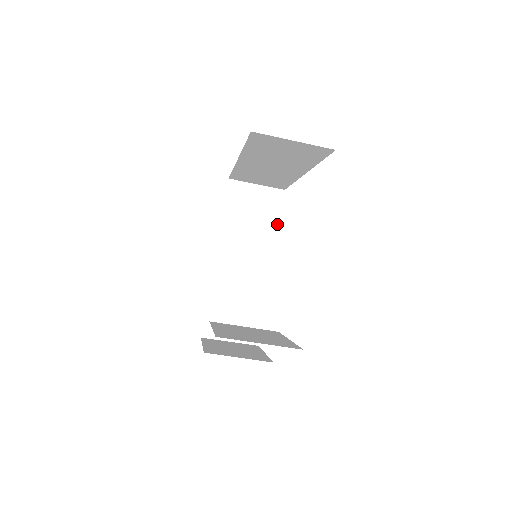
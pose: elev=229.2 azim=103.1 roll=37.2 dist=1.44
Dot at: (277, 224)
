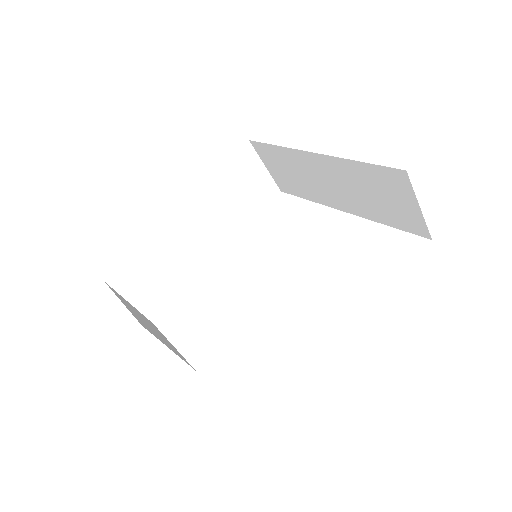
Dot at: (253, 217)
